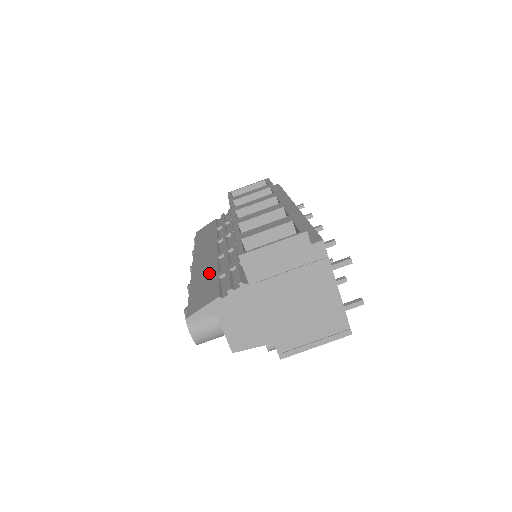
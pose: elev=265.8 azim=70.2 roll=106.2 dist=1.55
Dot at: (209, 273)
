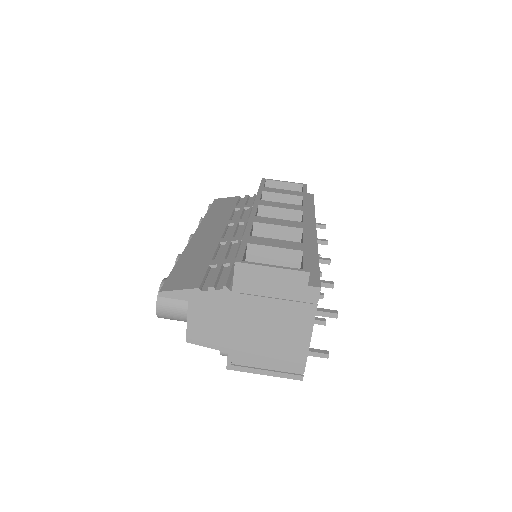
Dot at: (203, 255)
